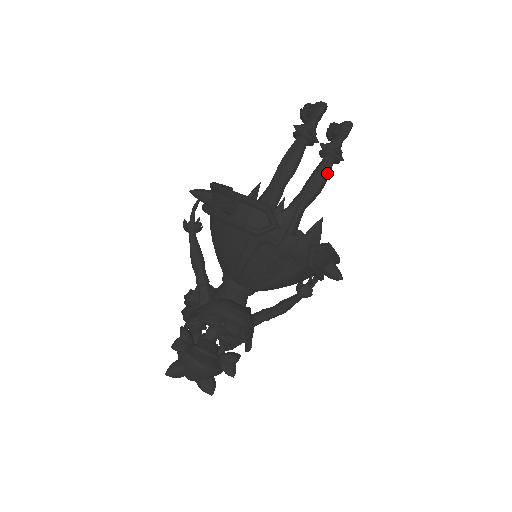
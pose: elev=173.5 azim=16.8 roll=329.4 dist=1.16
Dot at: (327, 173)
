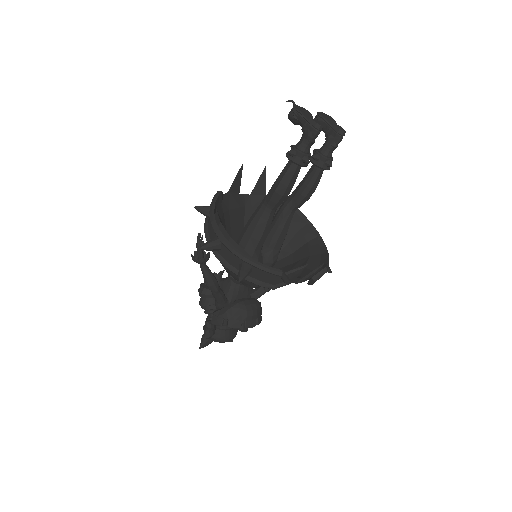
Dot at: (318, 183)
